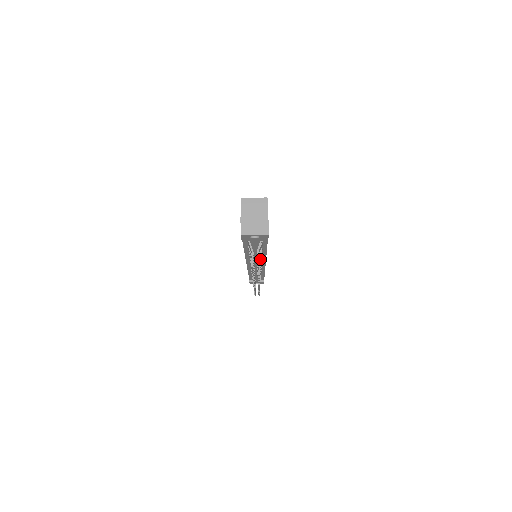
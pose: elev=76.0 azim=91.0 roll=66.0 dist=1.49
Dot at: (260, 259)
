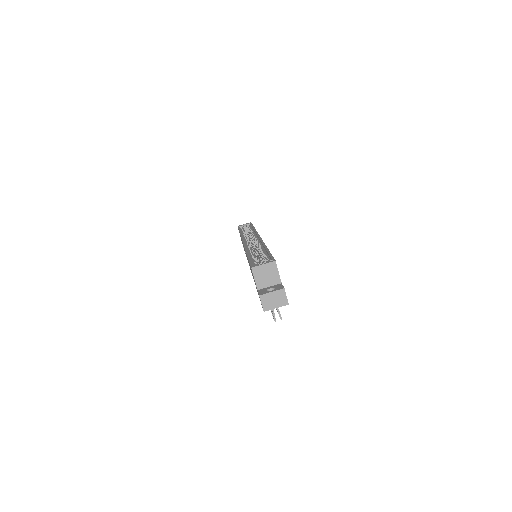
Dot at: occluded
